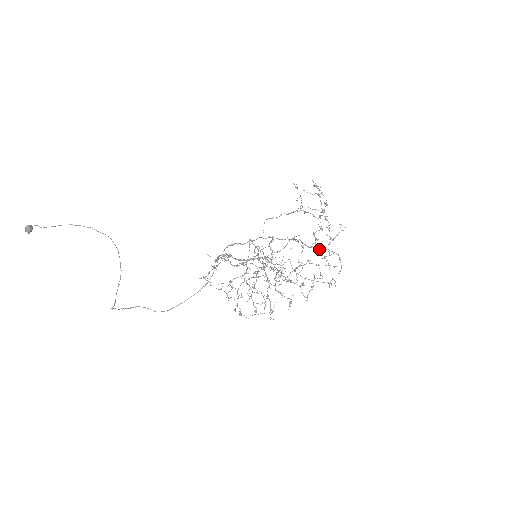
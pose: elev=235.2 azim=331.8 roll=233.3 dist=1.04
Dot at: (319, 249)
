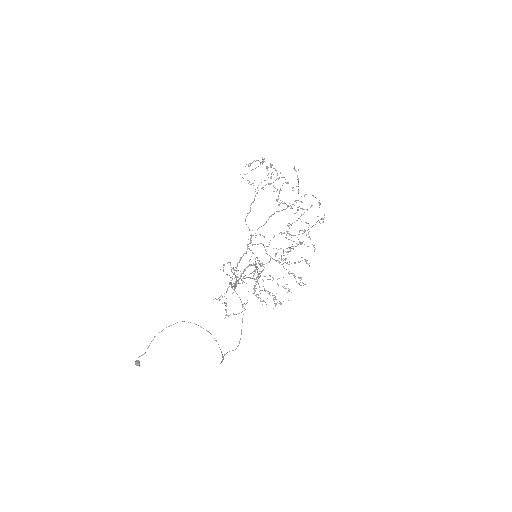
Dot at: occluded
